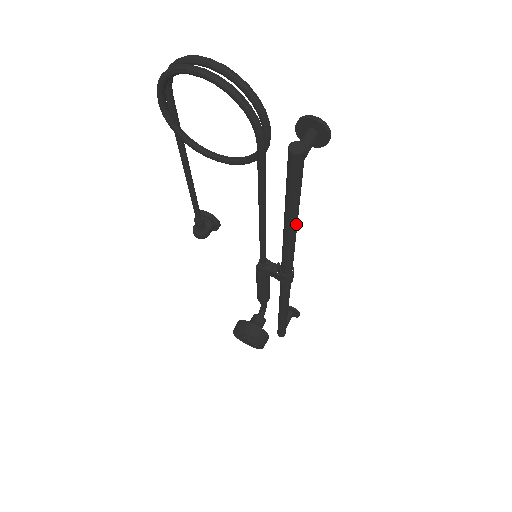
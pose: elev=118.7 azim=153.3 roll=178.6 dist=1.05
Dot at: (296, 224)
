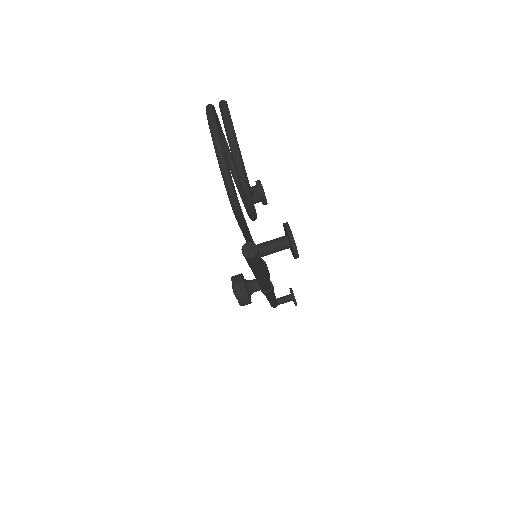
Dot at: (260, 277)
